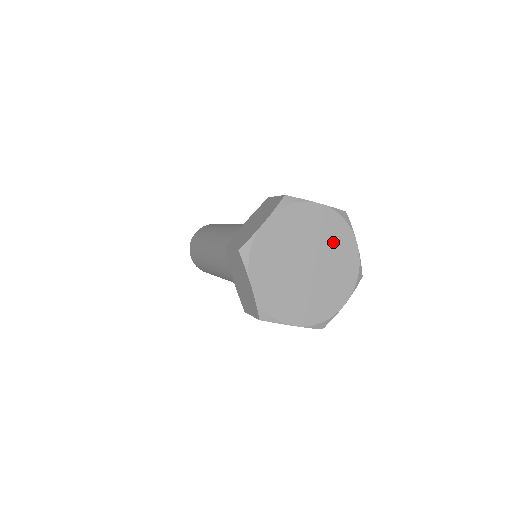
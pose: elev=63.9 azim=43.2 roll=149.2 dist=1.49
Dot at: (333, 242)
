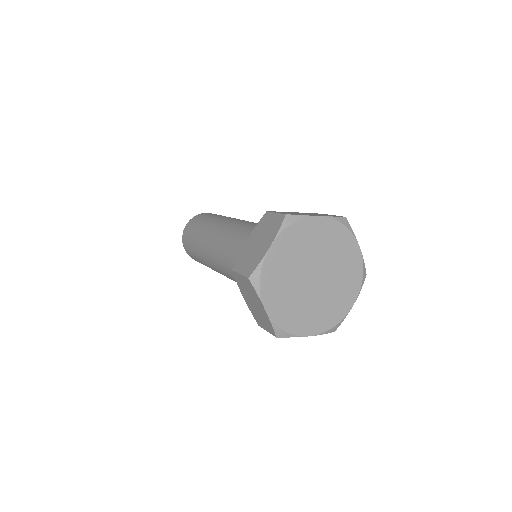
Dot at: (337, 250)
